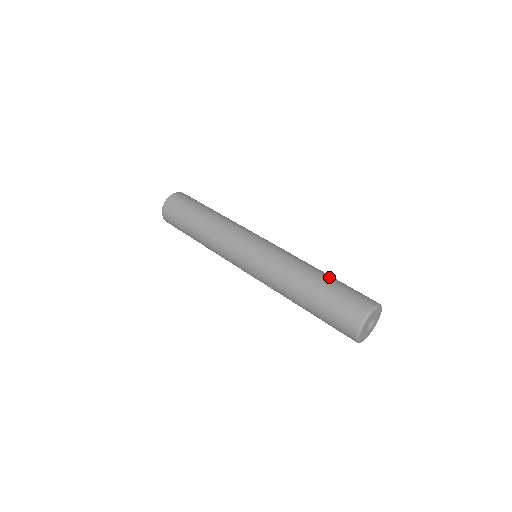
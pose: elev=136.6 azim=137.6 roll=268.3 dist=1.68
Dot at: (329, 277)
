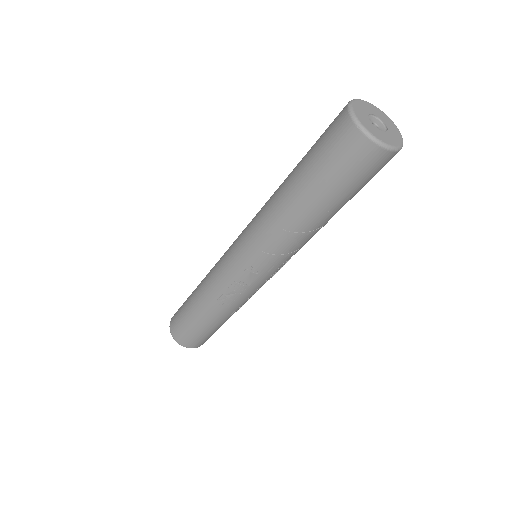
Dot at: (295, 170)
